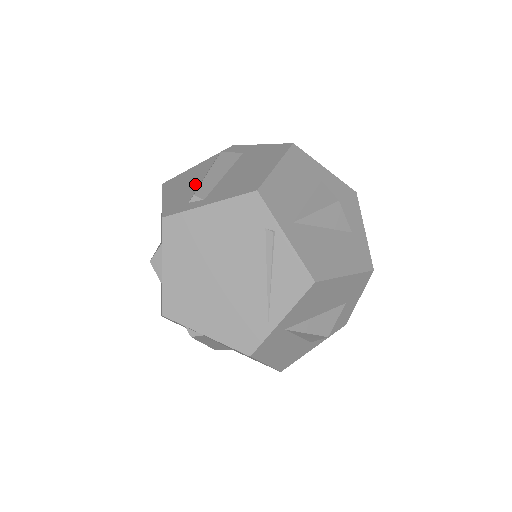
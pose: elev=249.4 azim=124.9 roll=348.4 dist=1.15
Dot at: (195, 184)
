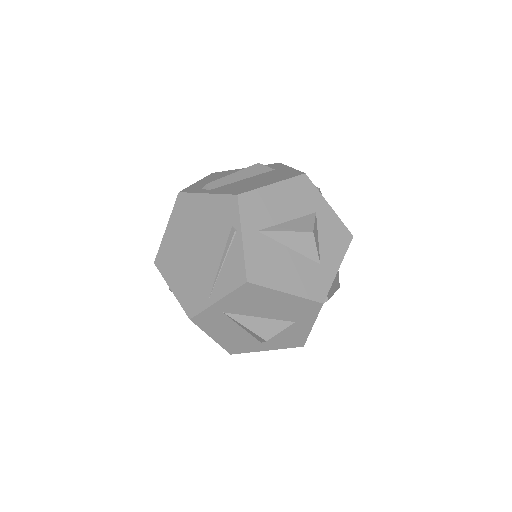
Dot at: occluded
